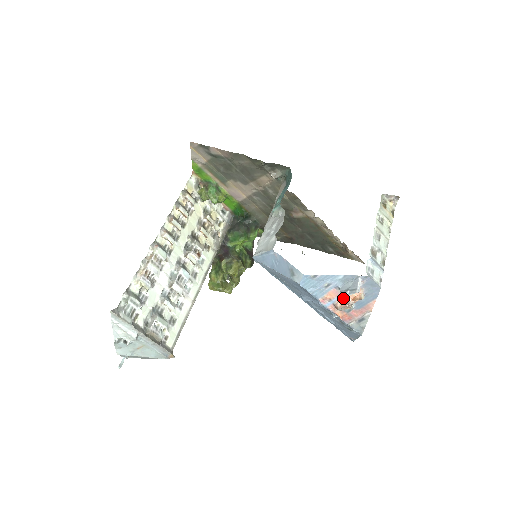
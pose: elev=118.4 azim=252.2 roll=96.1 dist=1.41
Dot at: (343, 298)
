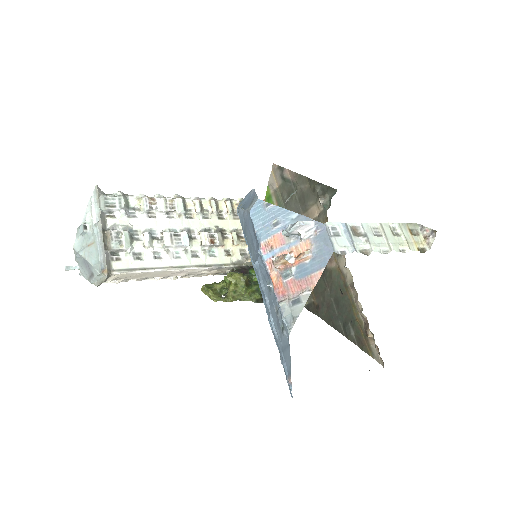
Dot at: (287, 252)
